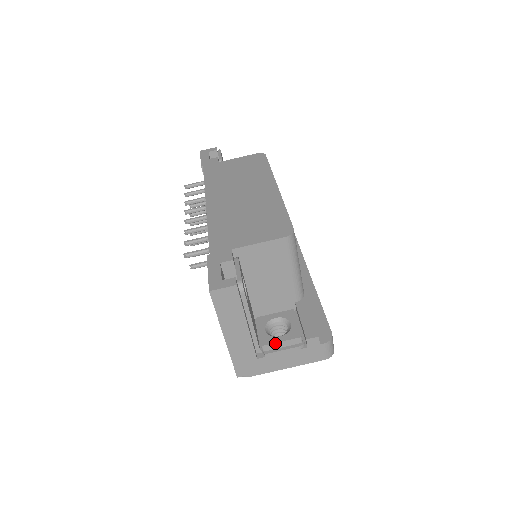
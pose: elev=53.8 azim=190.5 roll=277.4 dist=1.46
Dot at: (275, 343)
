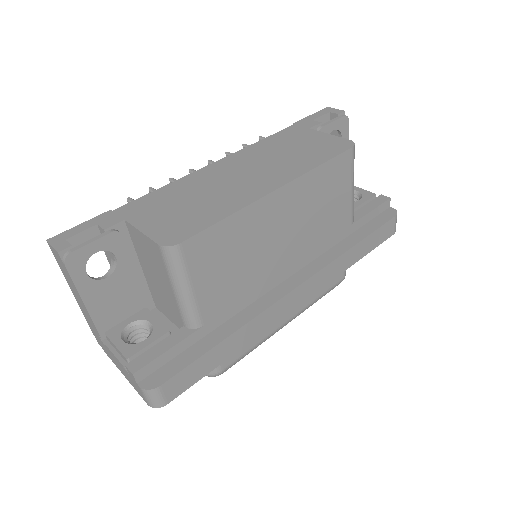
Dot at: (112, 342)
